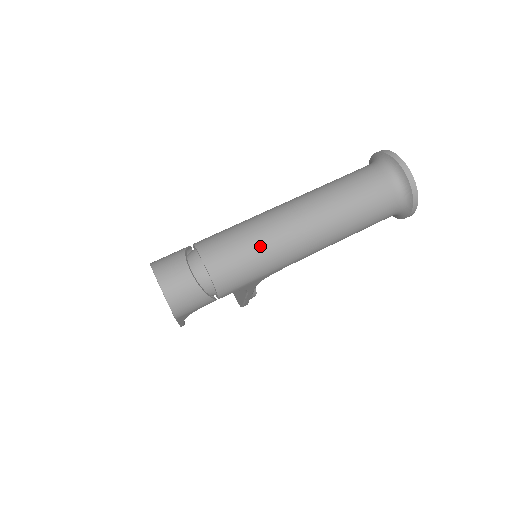
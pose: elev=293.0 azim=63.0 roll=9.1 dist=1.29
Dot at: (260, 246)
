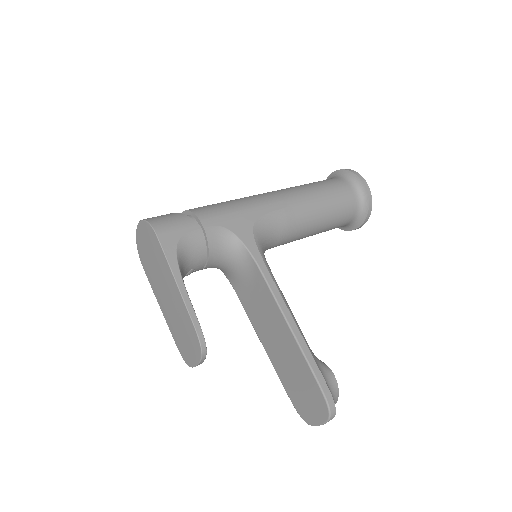
Dot at: occluded
